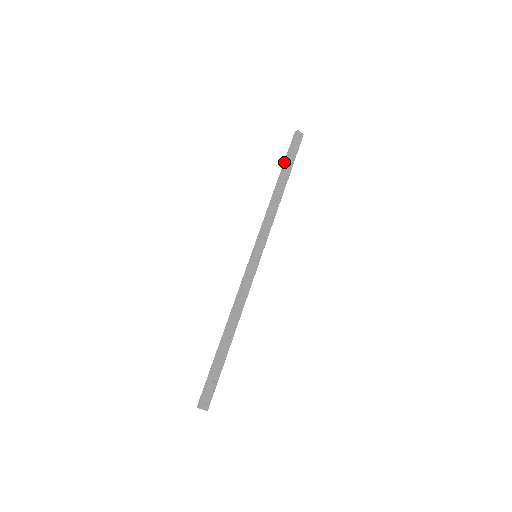
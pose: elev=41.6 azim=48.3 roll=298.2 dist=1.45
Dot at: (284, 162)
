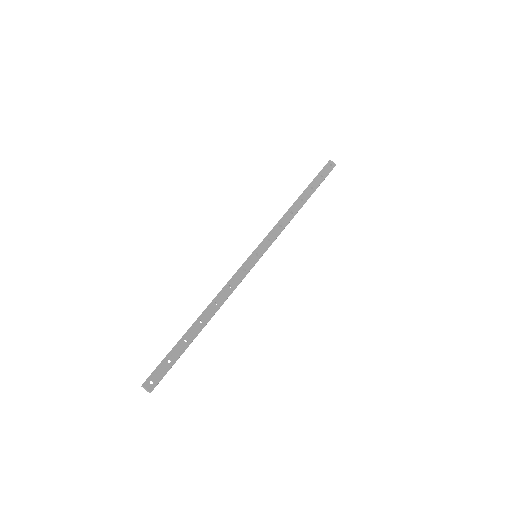
Dot at: occluded
